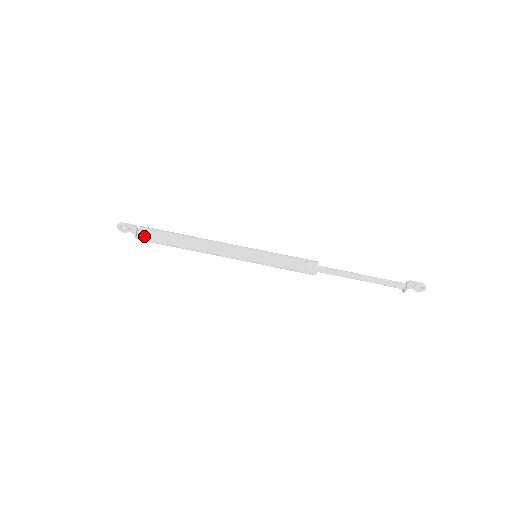
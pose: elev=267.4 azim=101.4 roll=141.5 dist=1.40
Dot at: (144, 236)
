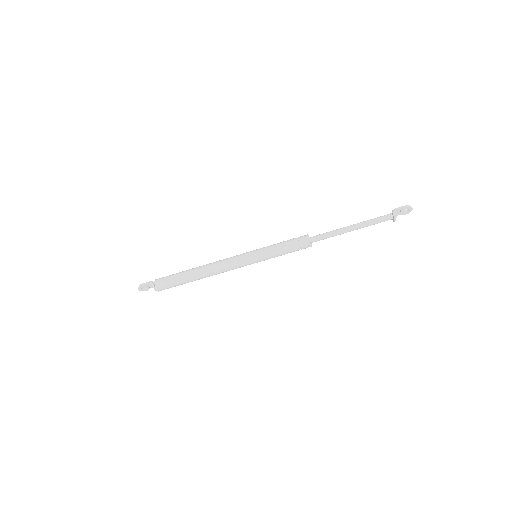
Dot at: (162, 286)
